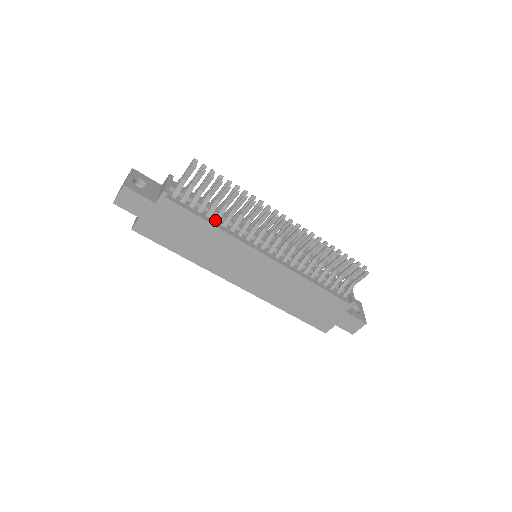
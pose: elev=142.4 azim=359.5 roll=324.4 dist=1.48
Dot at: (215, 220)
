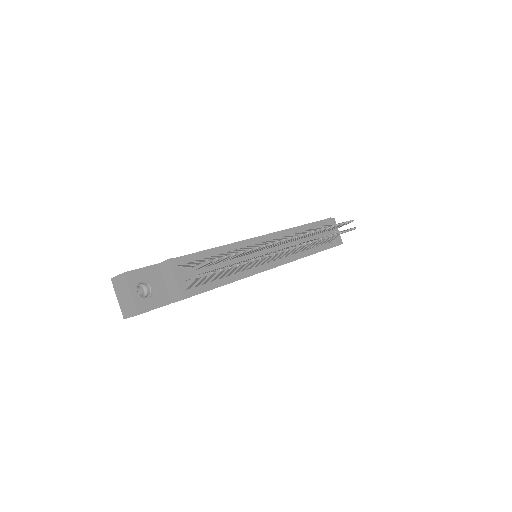
Dot at: (228, 275)
